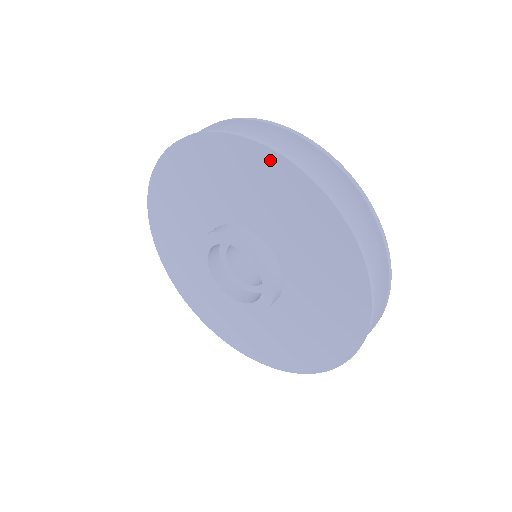
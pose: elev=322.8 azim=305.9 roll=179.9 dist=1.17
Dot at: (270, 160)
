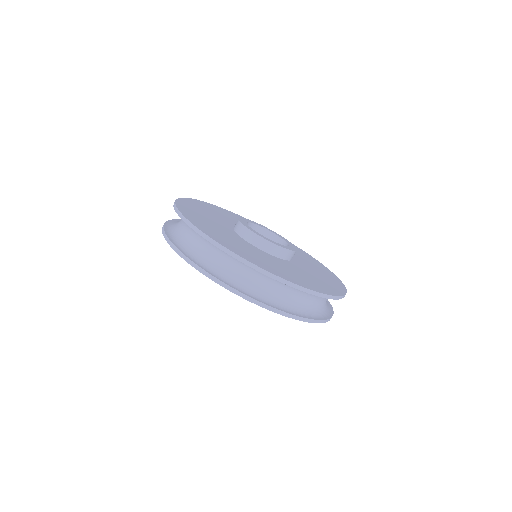
Dot at: occluded
